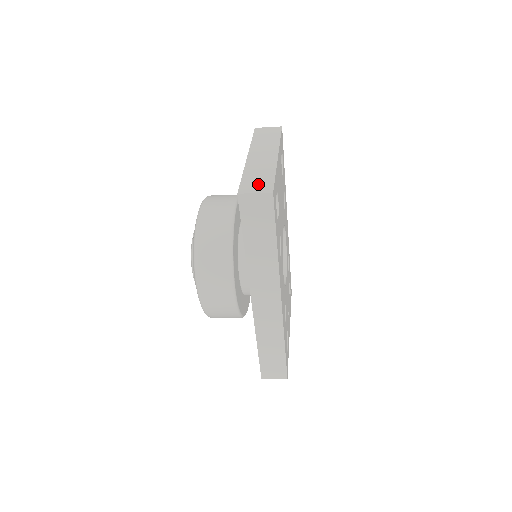
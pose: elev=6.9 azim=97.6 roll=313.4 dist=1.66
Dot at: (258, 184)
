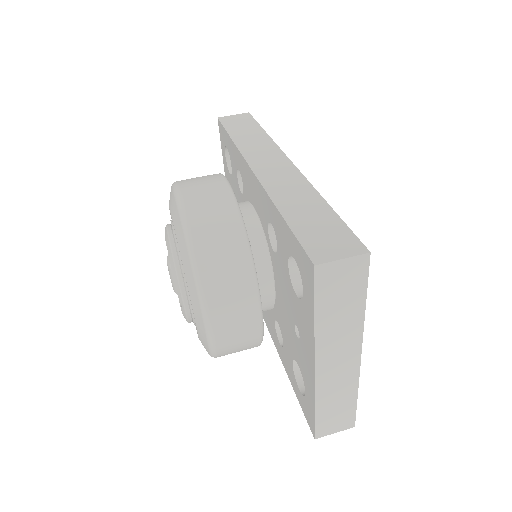
Dot at: (337, 420)
